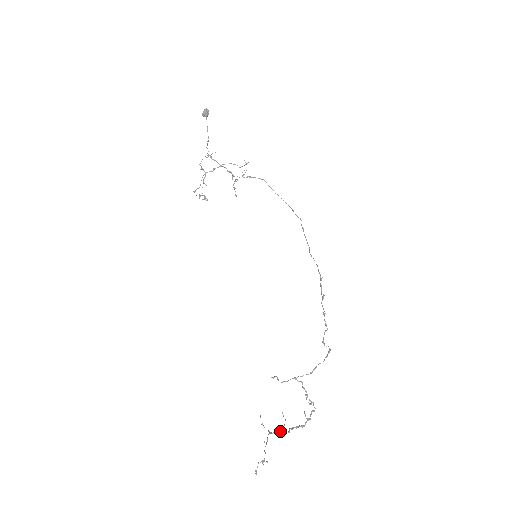
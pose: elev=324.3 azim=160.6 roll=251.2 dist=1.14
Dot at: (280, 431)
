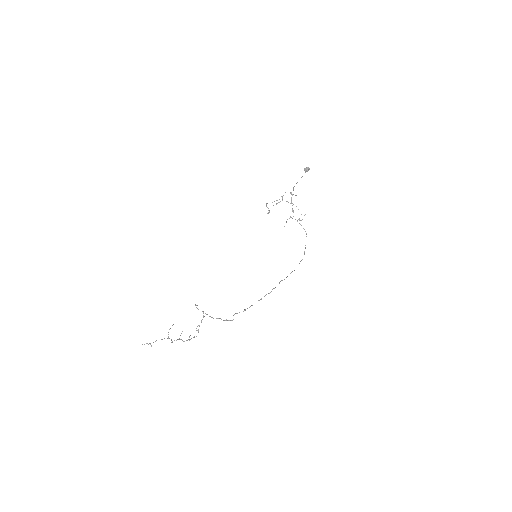
Dot at: occluded
